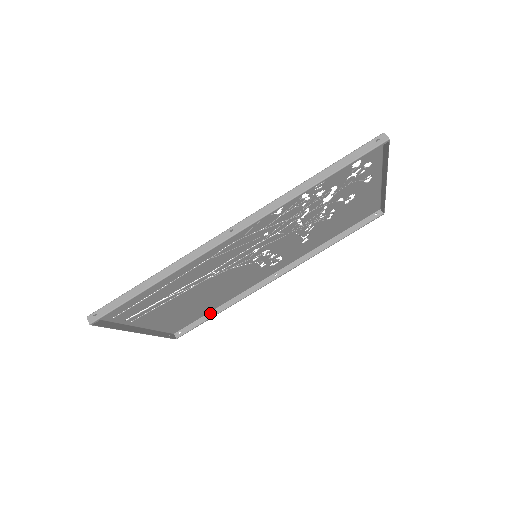
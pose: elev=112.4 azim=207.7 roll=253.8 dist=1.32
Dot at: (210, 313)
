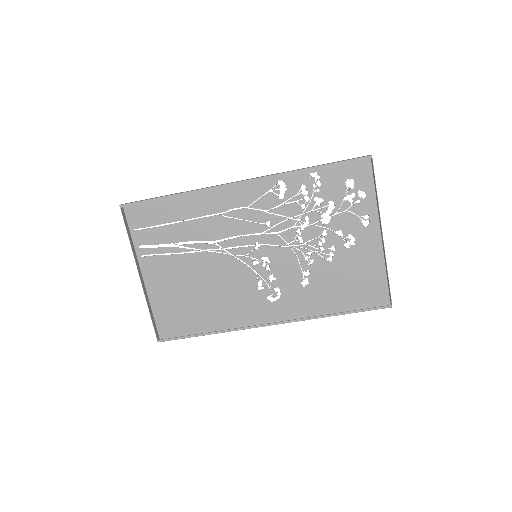
Dot at: occluded
